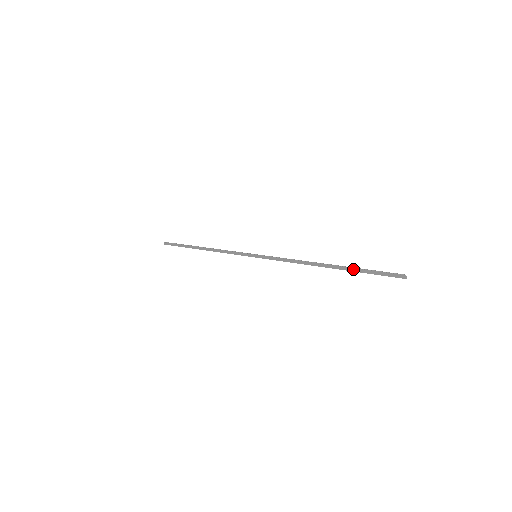
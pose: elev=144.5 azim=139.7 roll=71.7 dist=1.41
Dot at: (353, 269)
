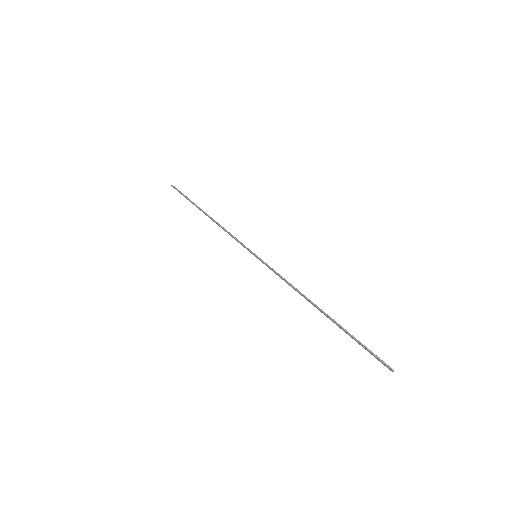
Dot at: (344, 331)
